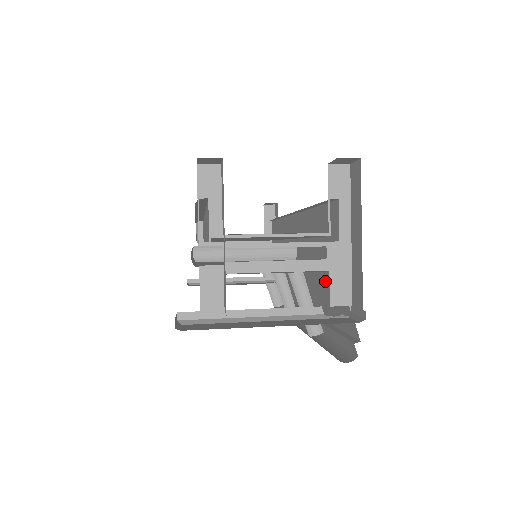
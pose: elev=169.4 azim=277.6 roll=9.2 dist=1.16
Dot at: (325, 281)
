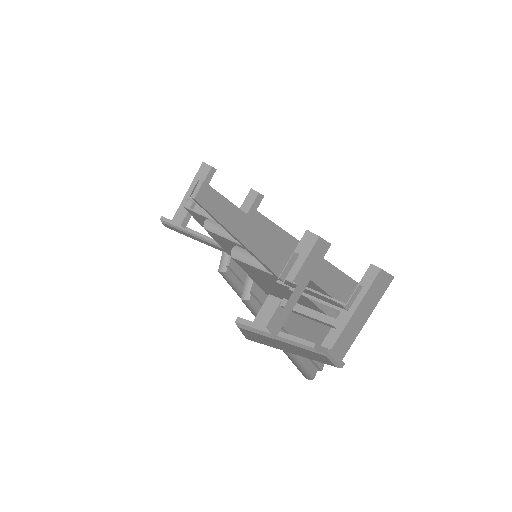
Dot at: occluded
